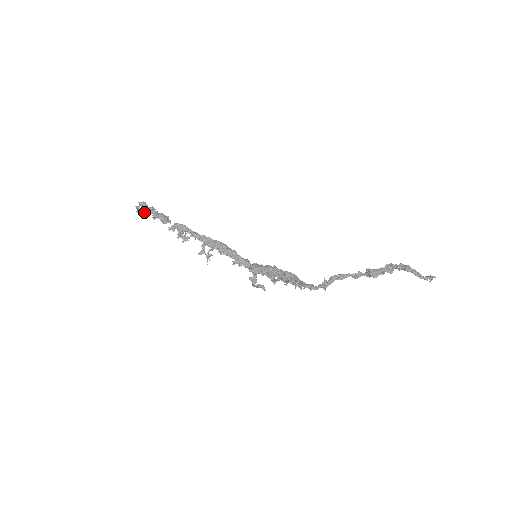
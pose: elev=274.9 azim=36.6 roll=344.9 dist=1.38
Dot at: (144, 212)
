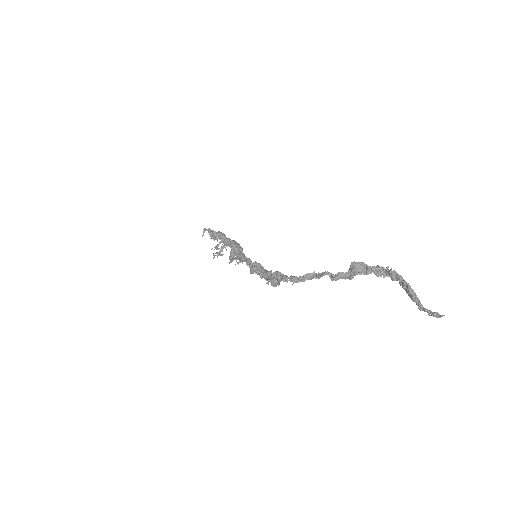
Dot at: occluded
